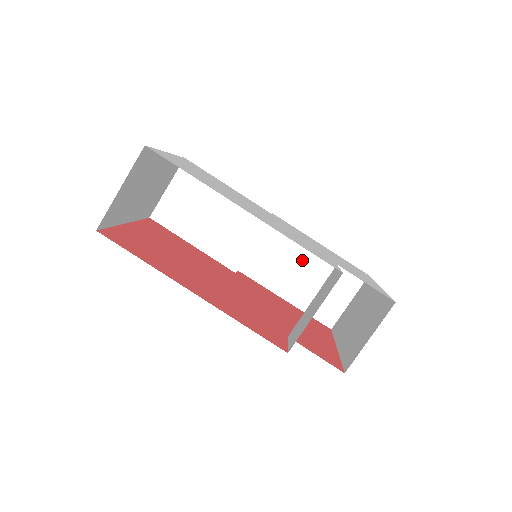
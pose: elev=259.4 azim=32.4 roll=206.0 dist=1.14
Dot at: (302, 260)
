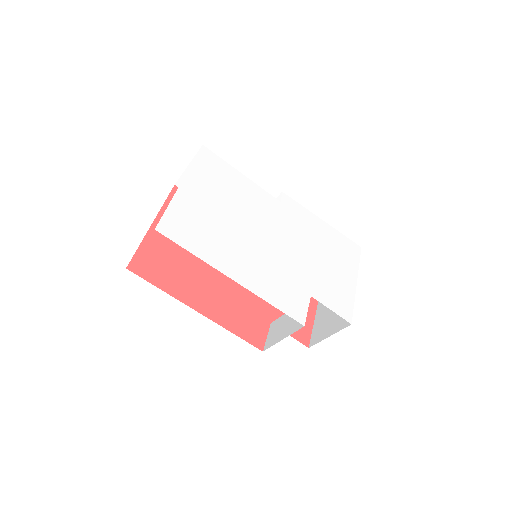
Dot at: occluded
